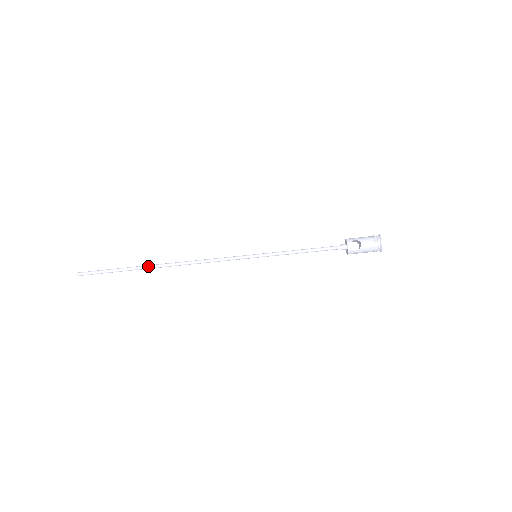
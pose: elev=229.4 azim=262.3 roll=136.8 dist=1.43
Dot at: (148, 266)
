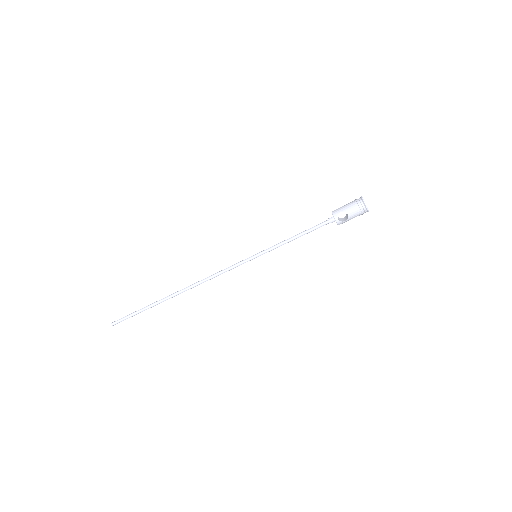
Dot at: (167, 298)
